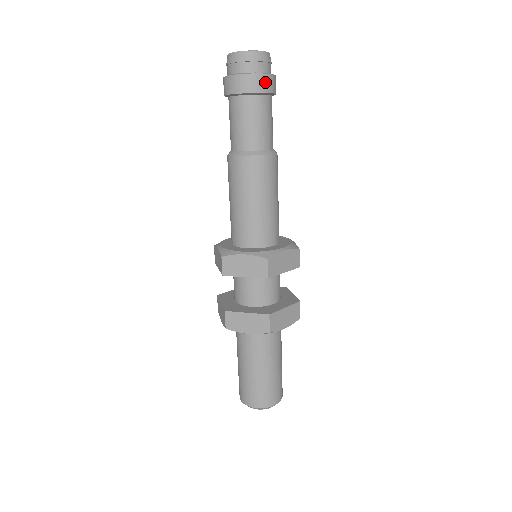
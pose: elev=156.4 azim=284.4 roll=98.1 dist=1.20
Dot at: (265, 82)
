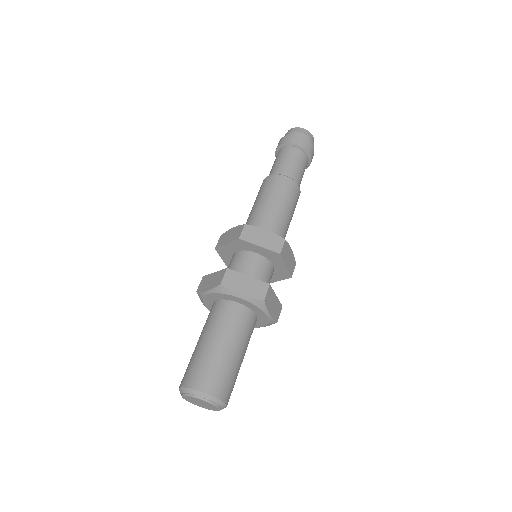
Dot at: (297, 139)
